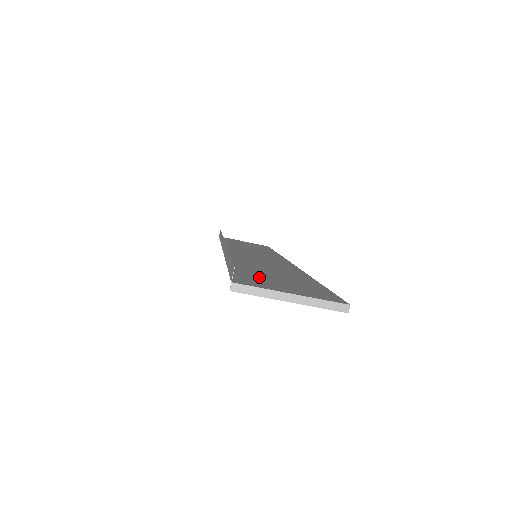
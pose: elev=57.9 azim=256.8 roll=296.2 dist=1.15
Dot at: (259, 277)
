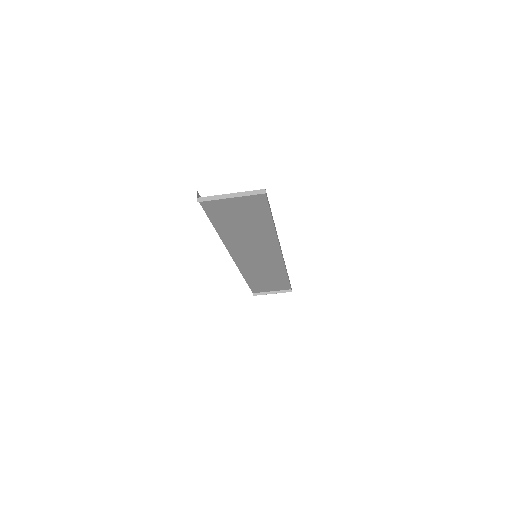
Dot at: (225, 212)
